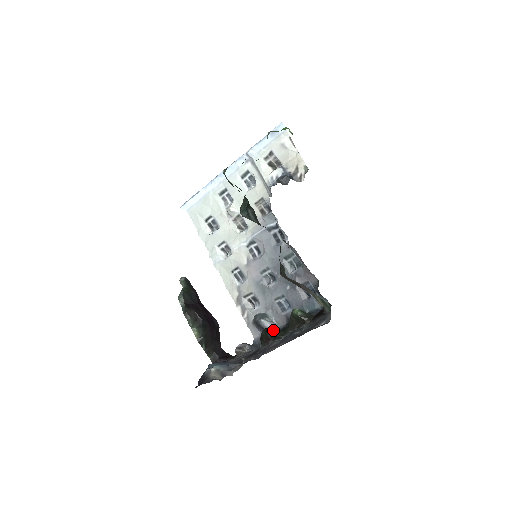
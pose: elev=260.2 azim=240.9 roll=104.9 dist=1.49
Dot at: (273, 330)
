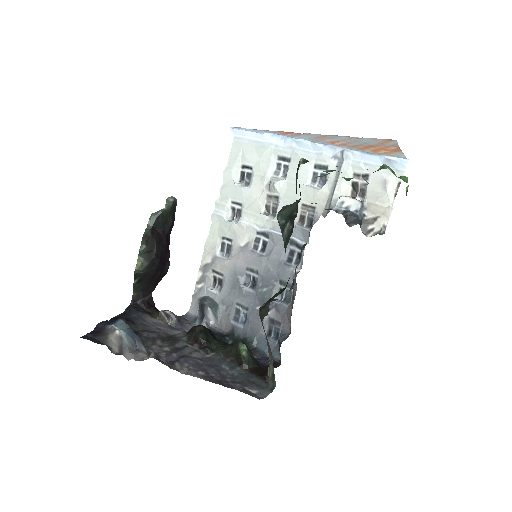
Dot at: (209, 335)
